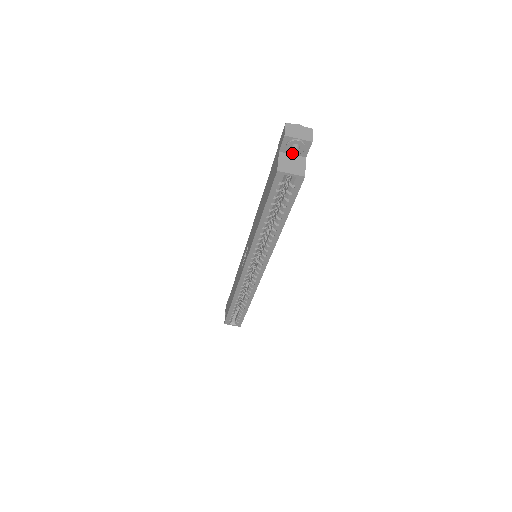
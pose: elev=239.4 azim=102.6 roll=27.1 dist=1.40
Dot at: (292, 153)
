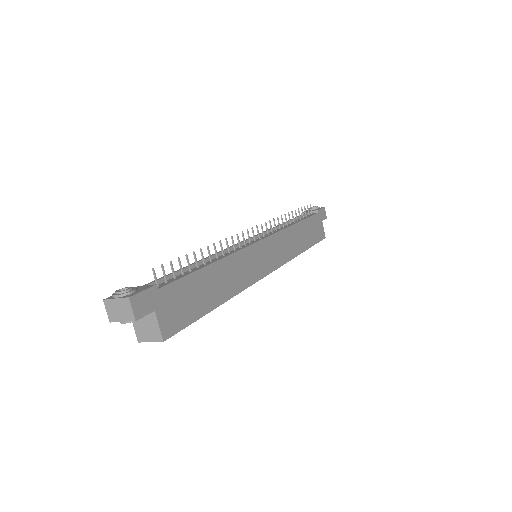
Dot at: occluded
